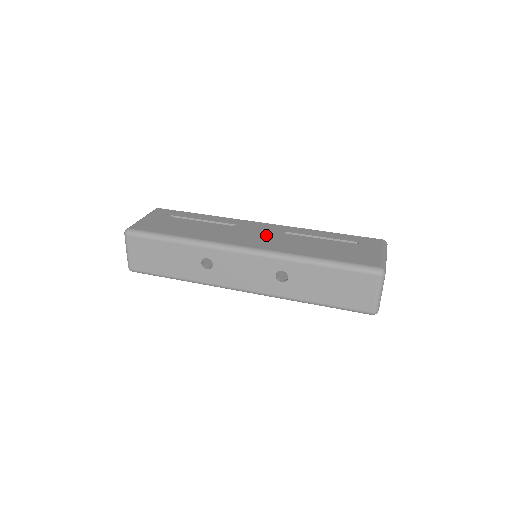
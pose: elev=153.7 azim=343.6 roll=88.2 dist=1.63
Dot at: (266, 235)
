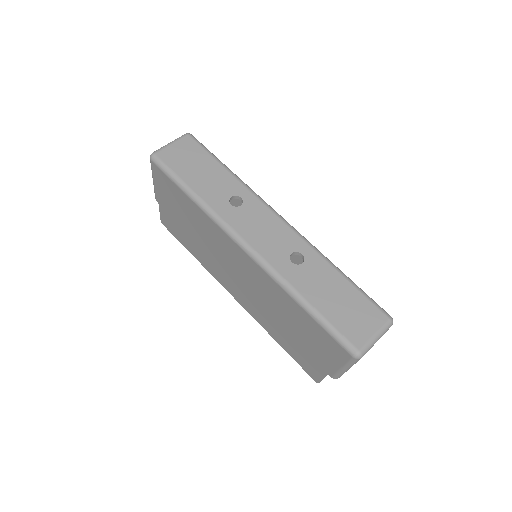
Dot at: occluded
